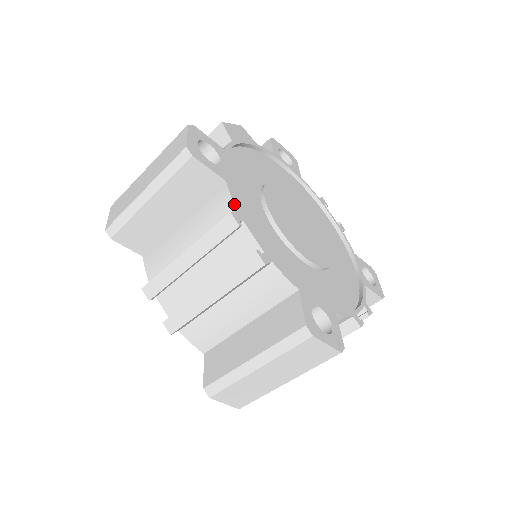
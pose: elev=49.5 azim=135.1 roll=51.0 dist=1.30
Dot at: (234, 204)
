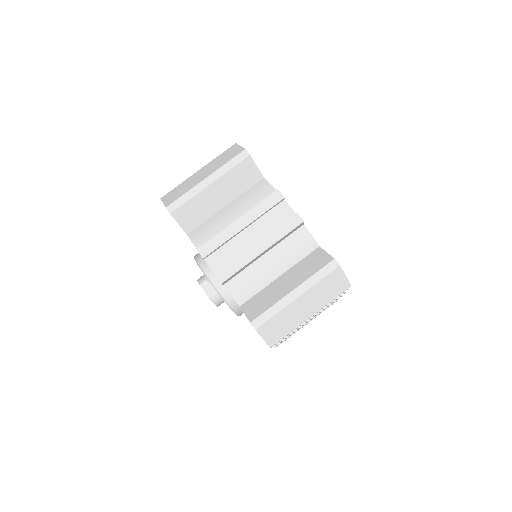
Dot at: (275, 189)
